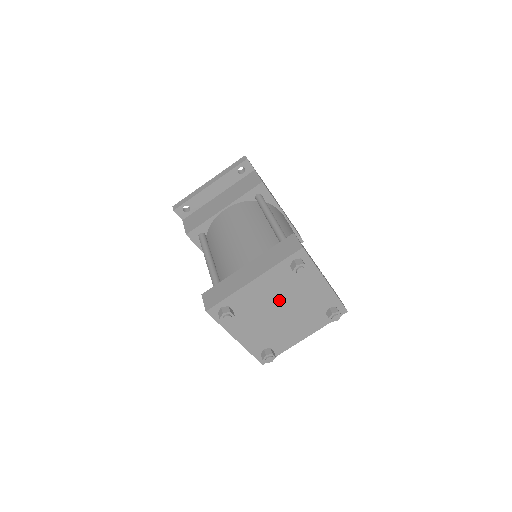
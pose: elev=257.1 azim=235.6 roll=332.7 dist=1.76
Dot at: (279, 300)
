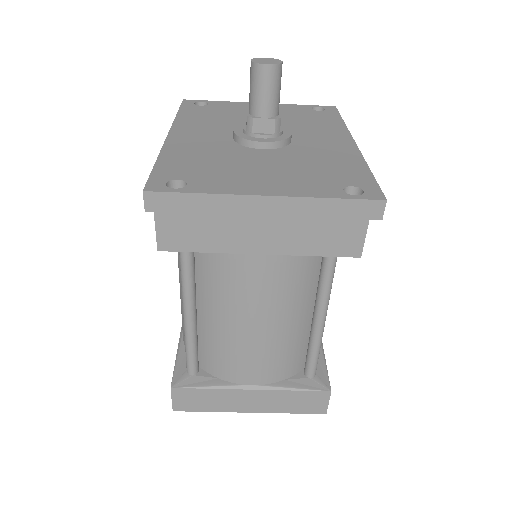
Dot at: occluded
